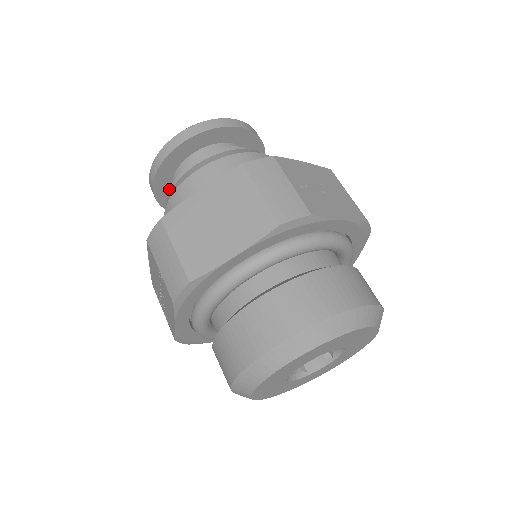
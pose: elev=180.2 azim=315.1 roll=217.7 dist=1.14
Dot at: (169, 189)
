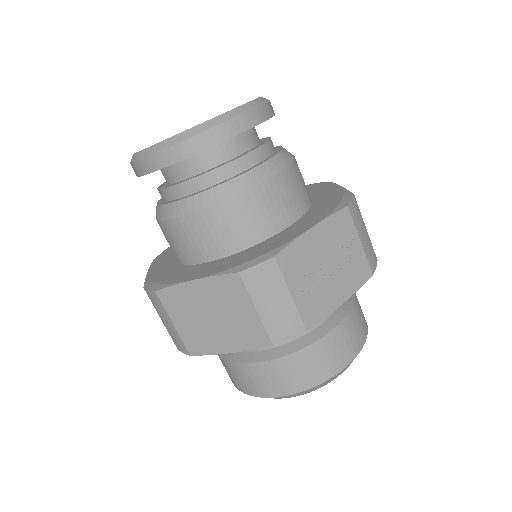
Dot at: occluded
